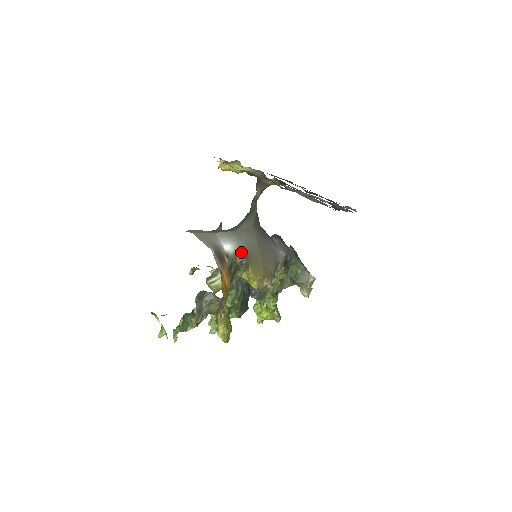
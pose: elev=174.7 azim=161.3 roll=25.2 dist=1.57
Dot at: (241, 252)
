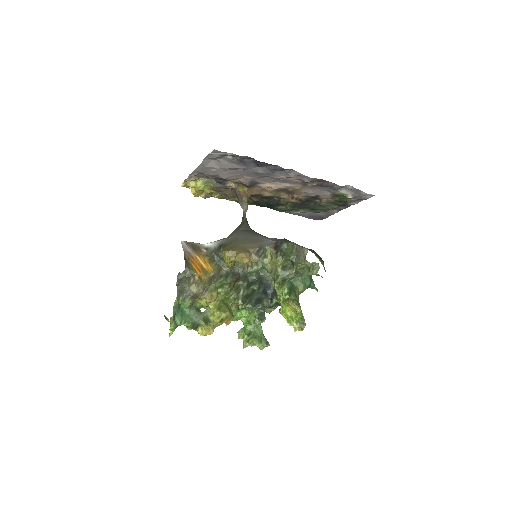
Dot at: (221, 244)
